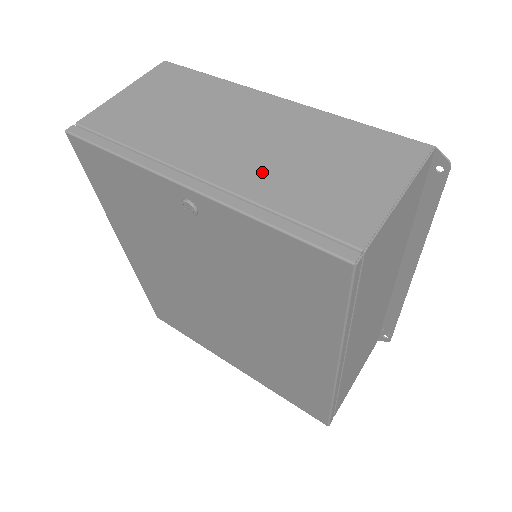
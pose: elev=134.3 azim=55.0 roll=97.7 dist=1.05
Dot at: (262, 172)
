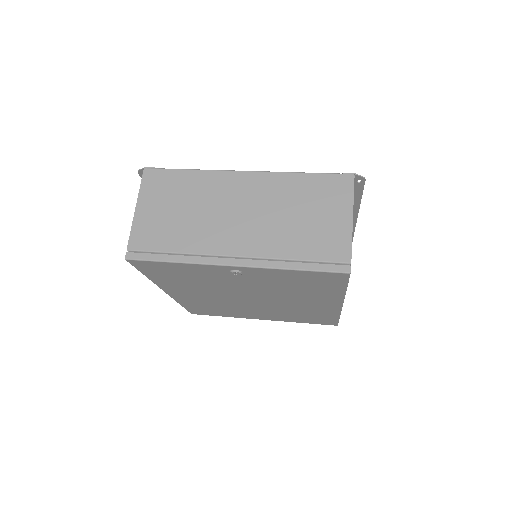
Dot at: (270, 236)
